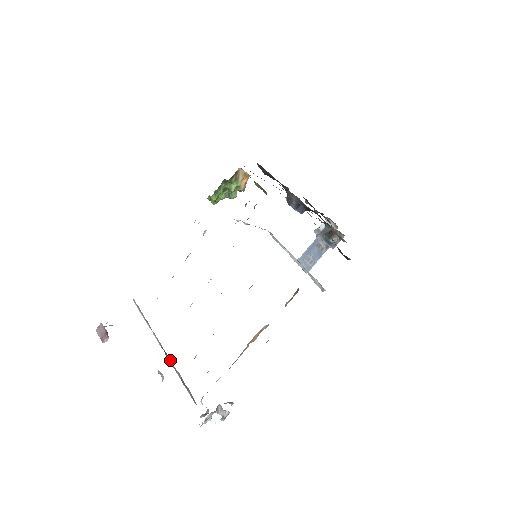
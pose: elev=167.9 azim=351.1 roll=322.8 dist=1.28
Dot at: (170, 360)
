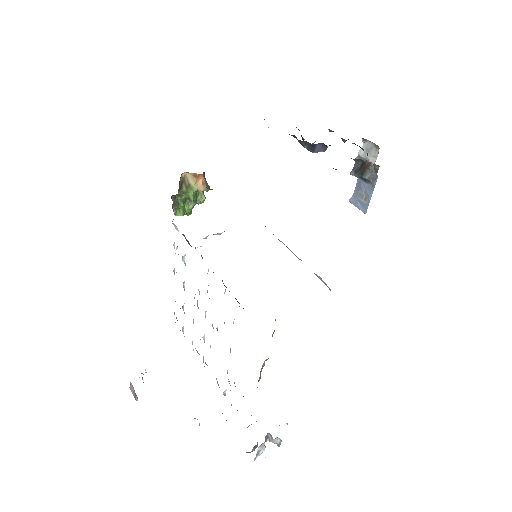
Dot at: occluded
